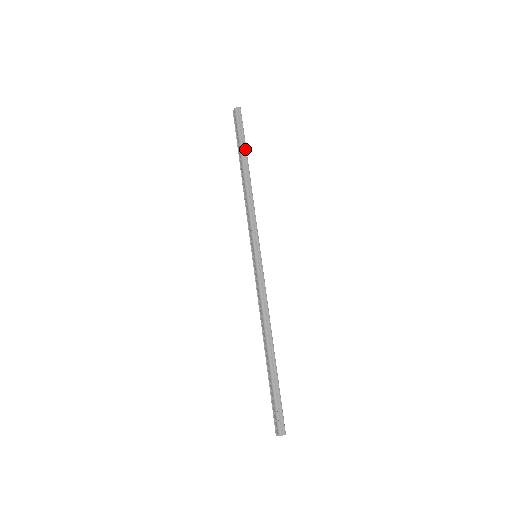
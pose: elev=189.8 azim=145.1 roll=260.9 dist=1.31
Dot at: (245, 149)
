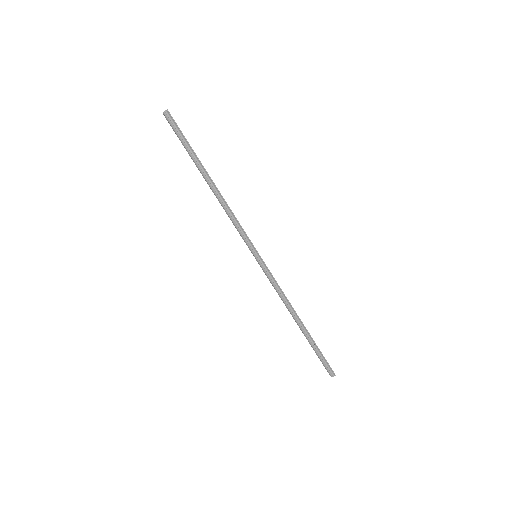
Dot at: (196, 157)
